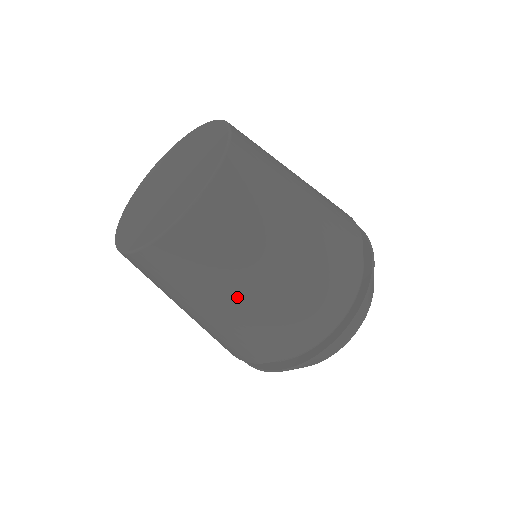
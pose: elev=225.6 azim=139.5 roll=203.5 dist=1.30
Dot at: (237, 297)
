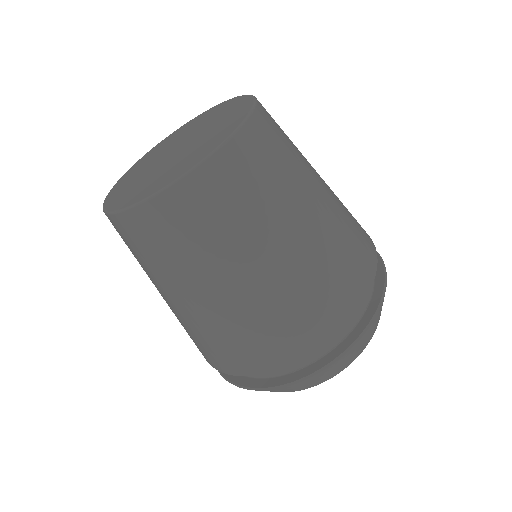
Dot at: (268, 261)
